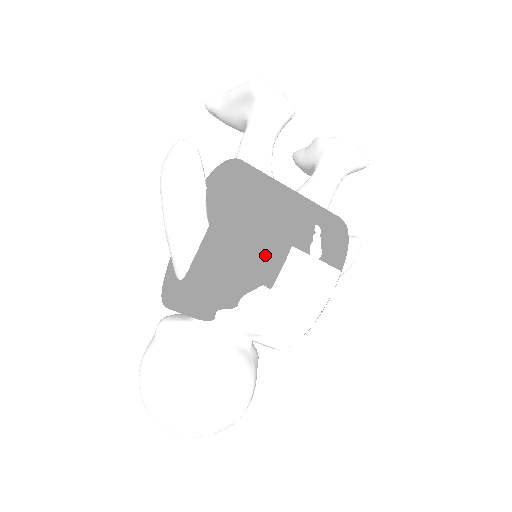
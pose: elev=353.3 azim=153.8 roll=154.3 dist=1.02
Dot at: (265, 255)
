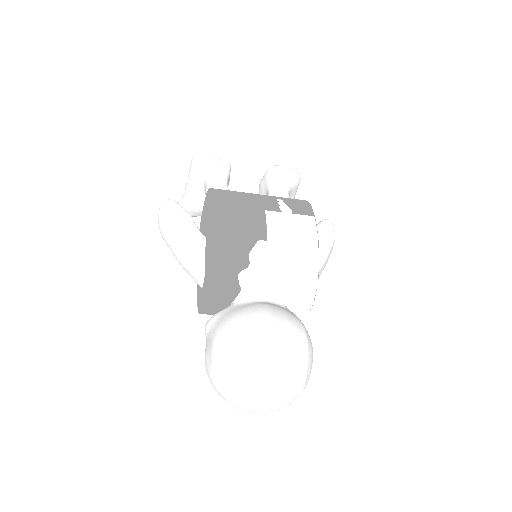
Dot at: (248, 220)
